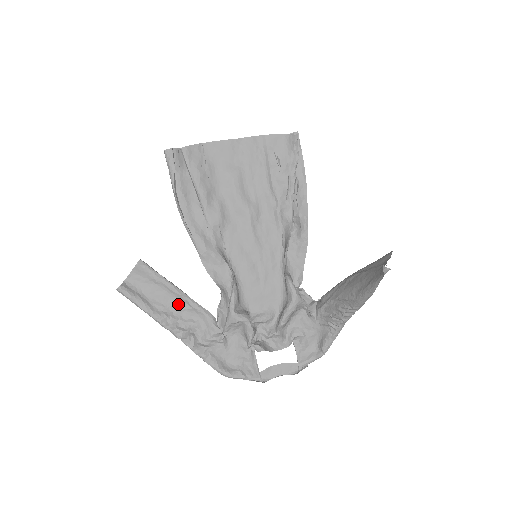
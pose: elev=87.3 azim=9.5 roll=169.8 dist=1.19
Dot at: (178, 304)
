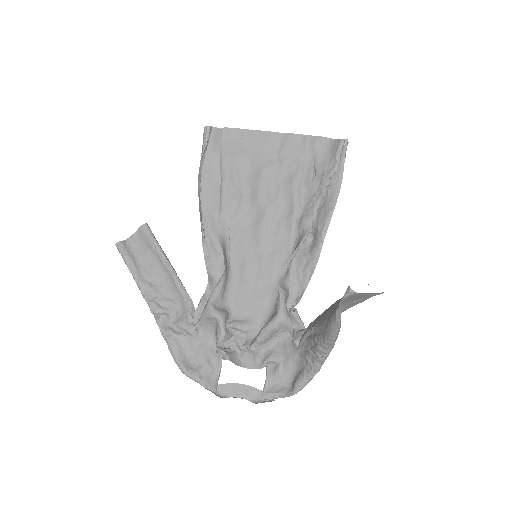
Dot at: (165, 279)
